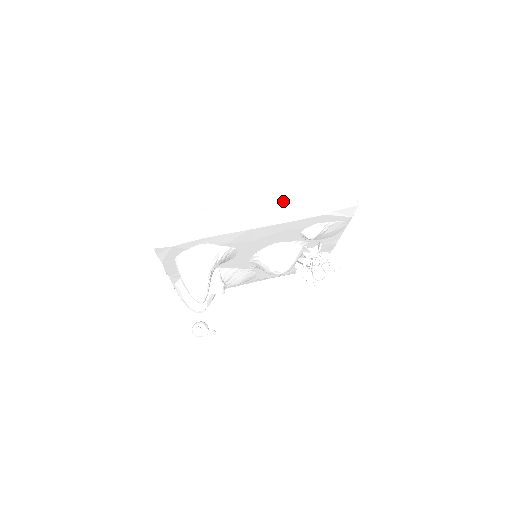
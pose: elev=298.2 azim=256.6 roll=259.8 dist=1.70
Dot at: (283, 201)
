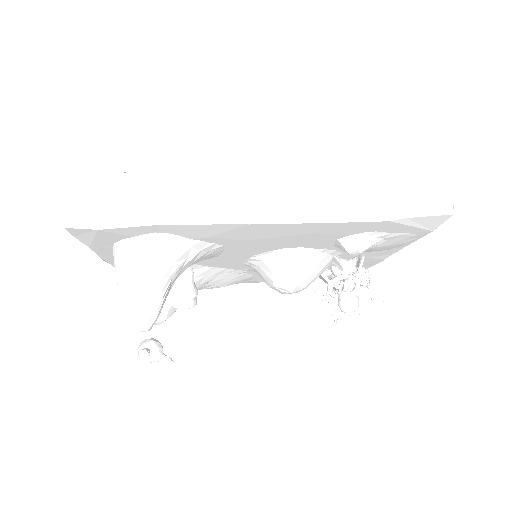
Dot at: (319, 182)
